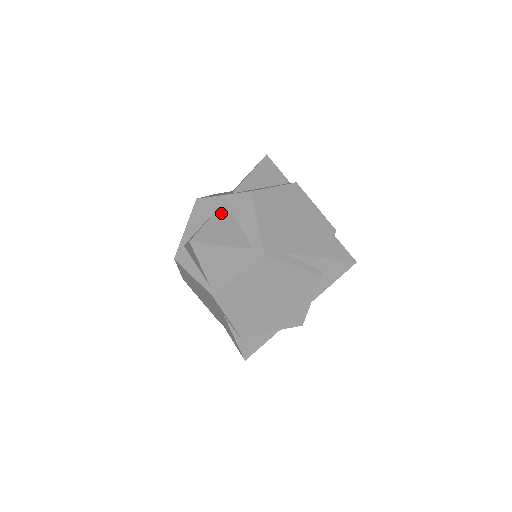
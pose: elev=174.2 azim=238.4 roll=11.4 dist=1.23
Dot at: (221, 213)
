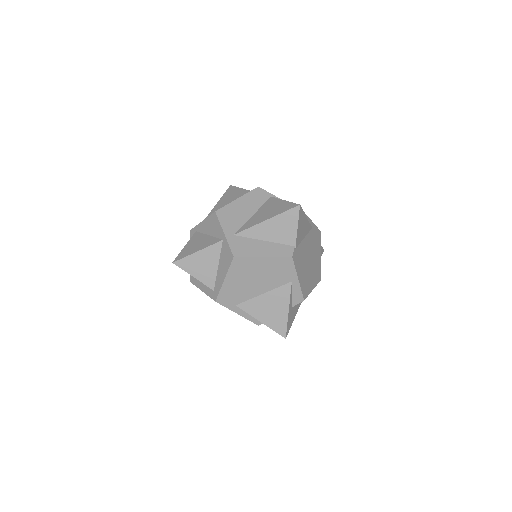
Dot at: (211, 250)
